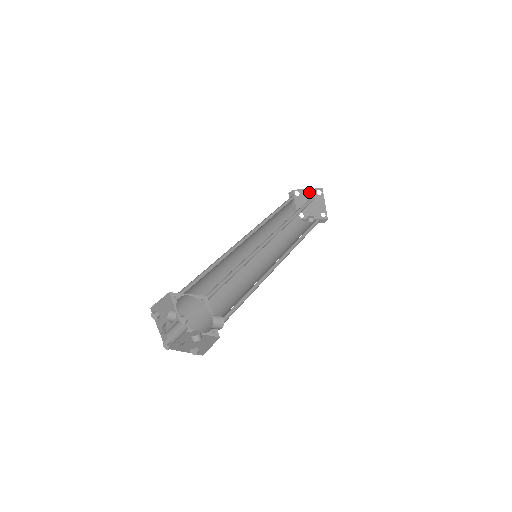
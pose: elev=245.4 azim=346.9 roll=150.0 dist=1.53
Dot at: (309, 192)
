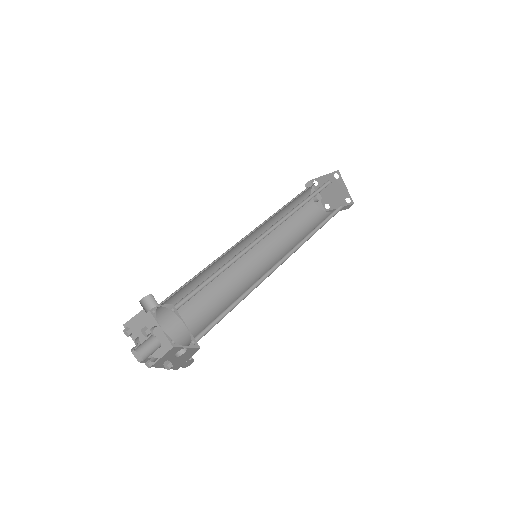
Dot at: (344, 189)
